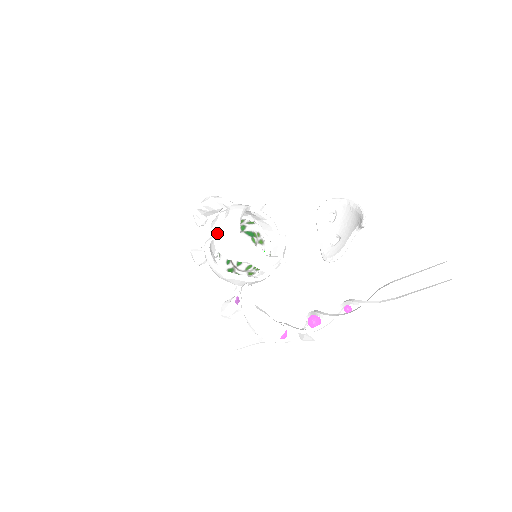
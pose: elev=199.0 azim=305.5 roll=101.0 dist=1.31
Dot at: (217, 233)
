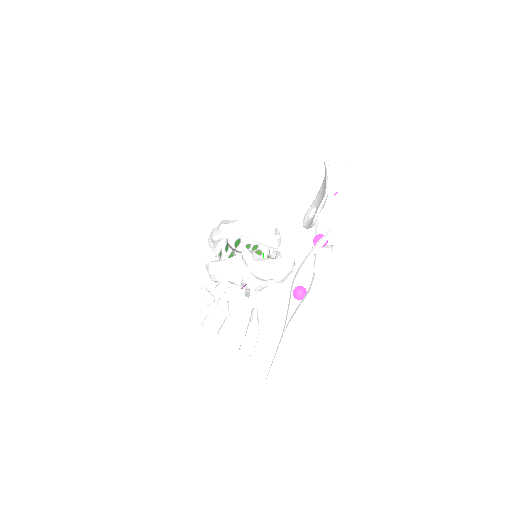
Dot at: (212, 231)
